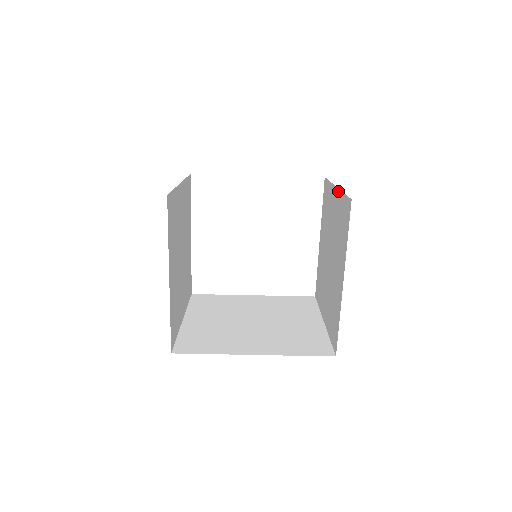
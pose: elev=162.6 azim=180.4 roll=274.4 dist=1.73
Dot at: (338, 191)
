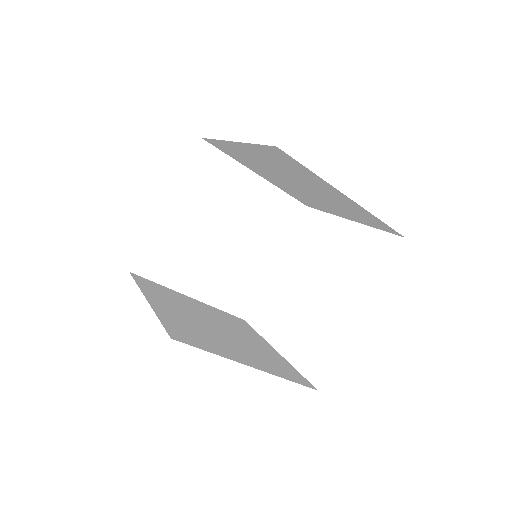
Dot at: occluded
